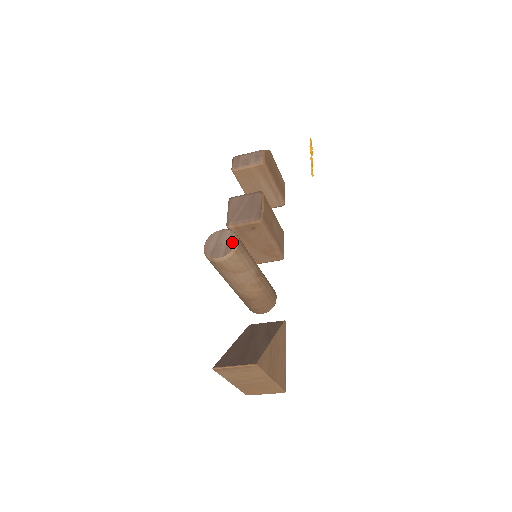
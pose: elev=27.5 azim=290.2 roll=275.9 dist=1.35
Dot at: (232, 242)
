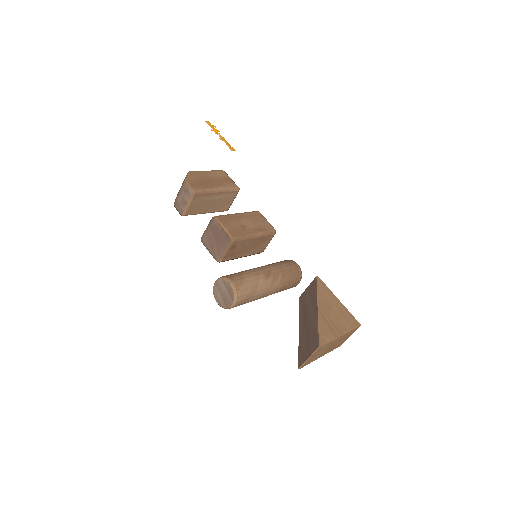
Dot at: (228, 287)
